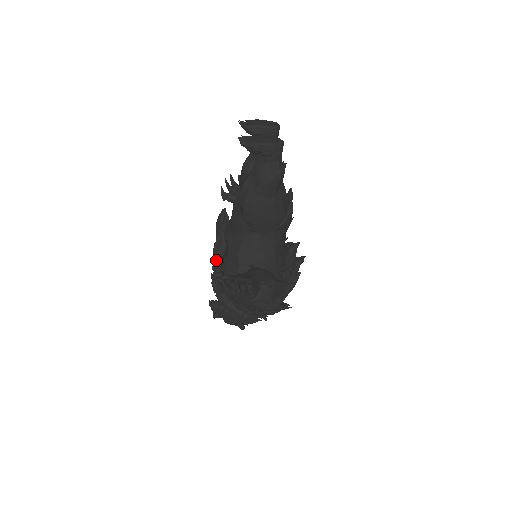
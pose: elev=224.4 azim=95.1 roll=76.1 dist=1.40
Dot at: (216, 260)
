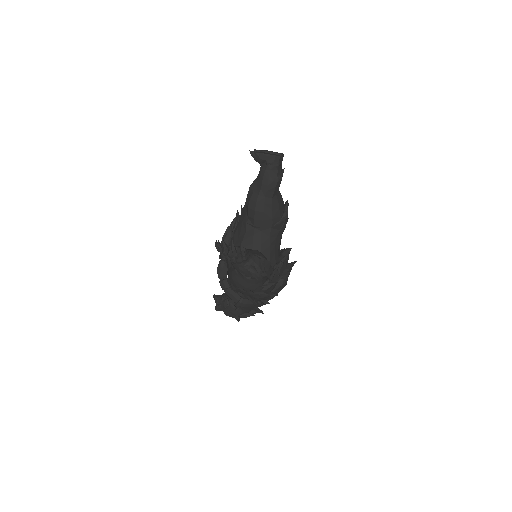
Dot at: occluded
